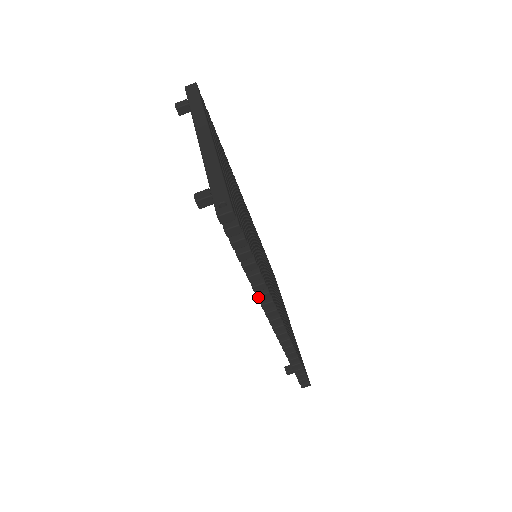
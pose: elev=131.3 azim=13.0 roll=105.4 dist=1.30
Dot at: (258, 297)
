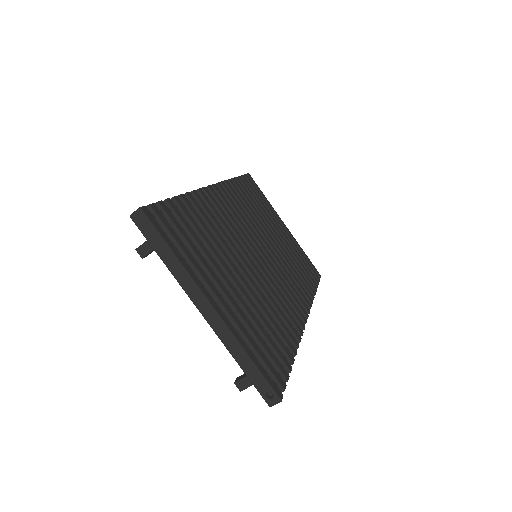
Dot at: occluded
